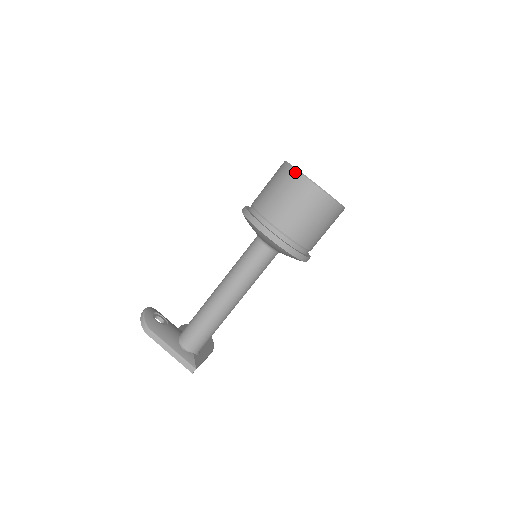
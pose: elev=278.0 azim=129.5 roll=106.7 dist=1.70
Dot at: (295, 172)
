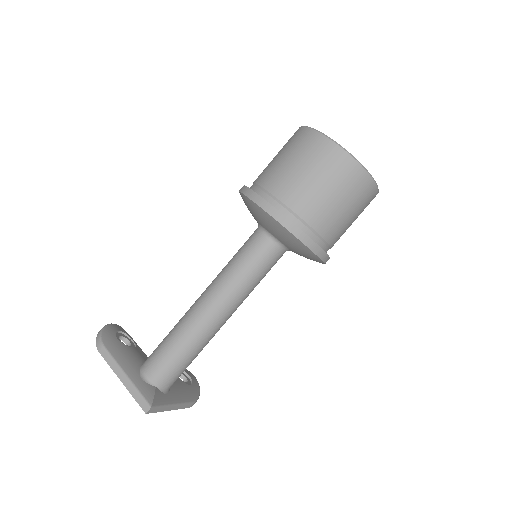
Dot at: (306, 130)
